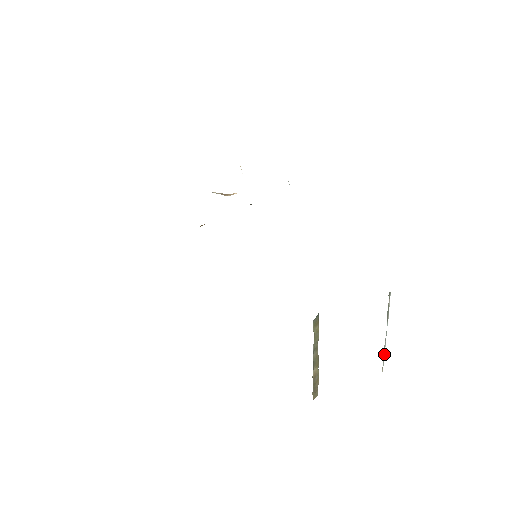
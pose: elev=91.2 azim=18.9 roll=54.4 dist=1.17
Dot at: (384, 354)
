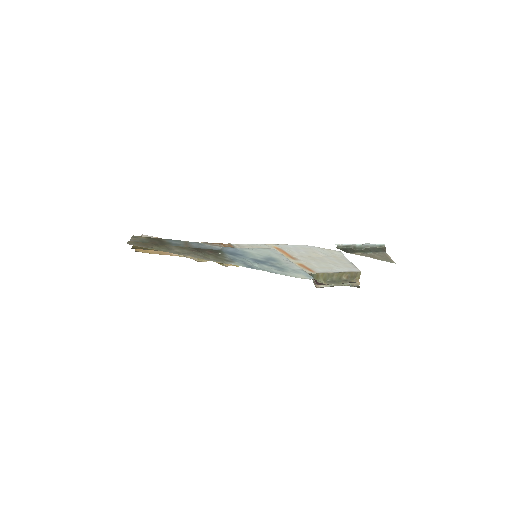
Dot at: (375, 245)
